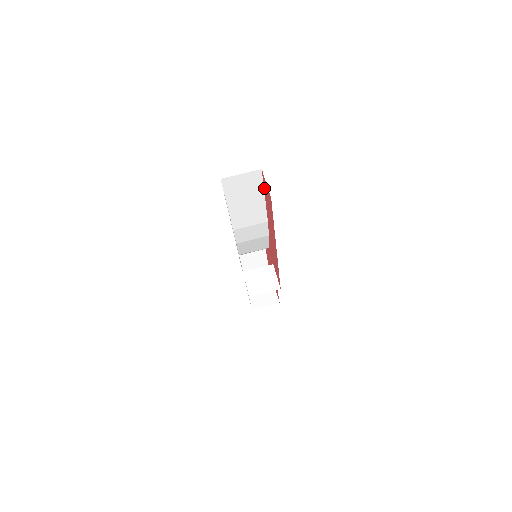
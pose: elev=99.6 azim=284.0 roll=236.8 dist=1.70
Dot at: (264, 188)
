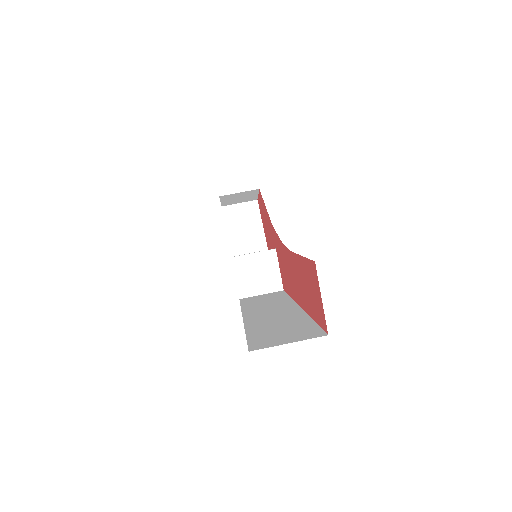
Dot at: (306, 263)
